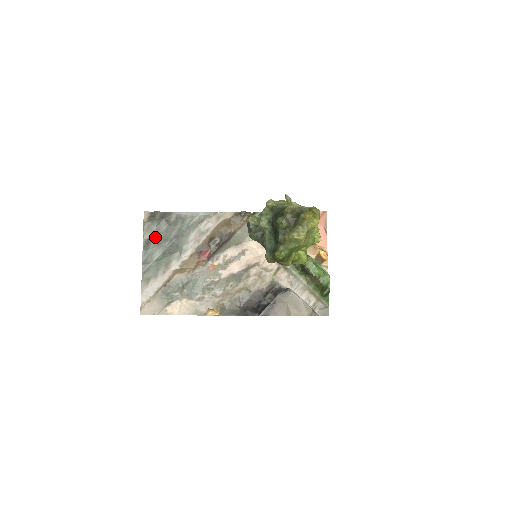
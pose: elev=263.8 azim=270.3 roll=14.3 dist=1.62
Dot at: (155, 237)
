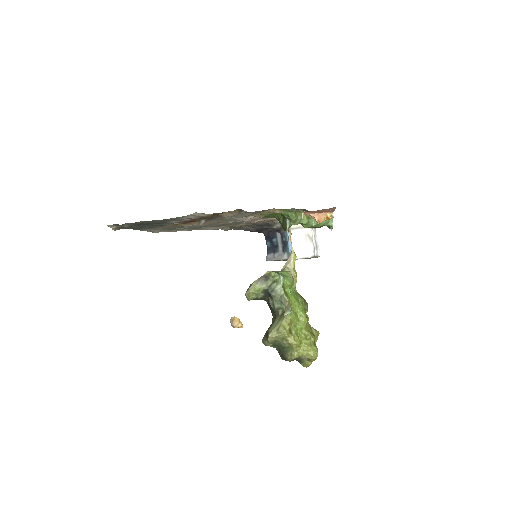
Dot at: (133, 226)
